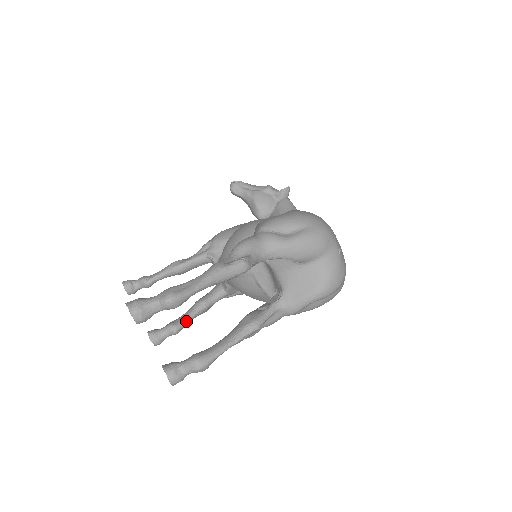
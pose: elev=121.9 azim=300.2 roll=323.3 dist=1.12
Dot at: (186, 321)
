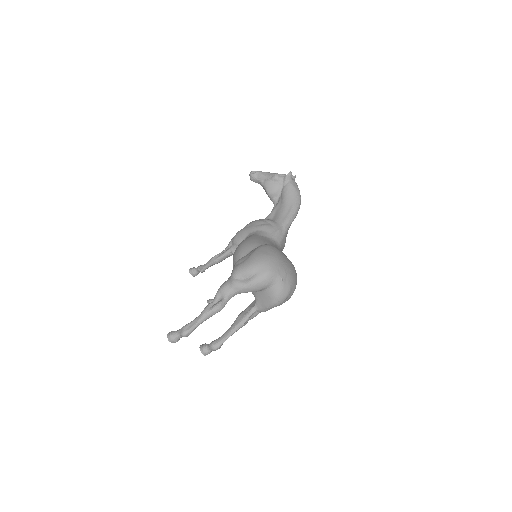
Dot at: occluded
